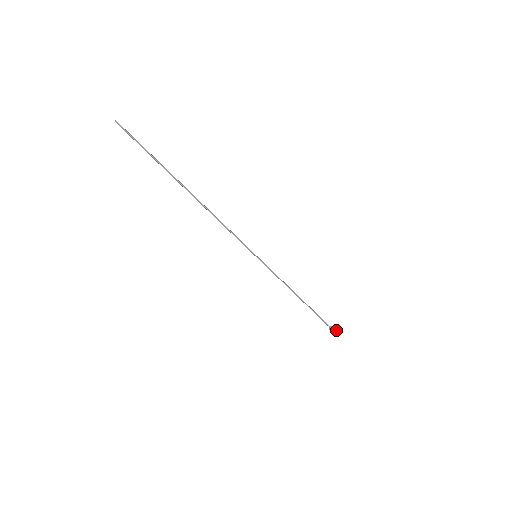
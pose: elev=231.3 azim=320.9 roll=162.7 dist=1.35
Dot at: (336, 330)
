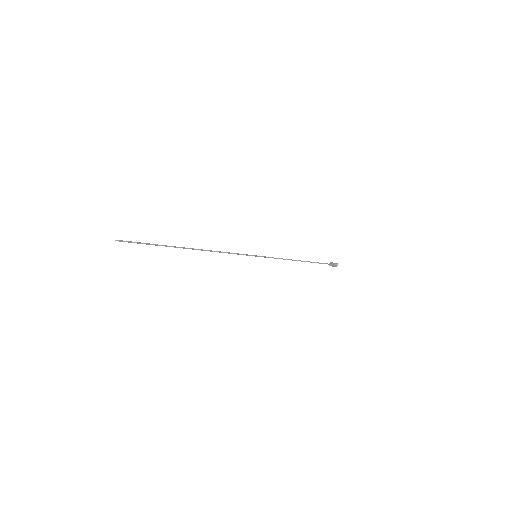
Dot at: (335, 265)
